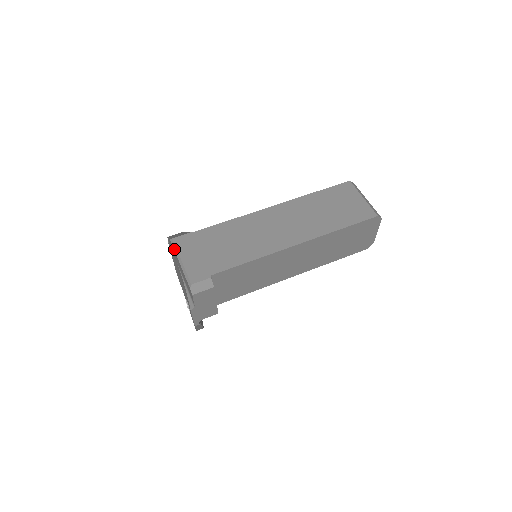
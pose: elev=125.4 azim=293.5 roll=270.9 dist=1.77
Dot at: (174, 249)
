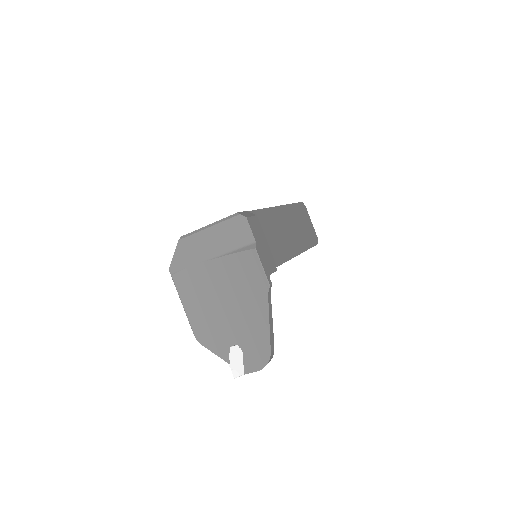
Dot at: (191, 234)
